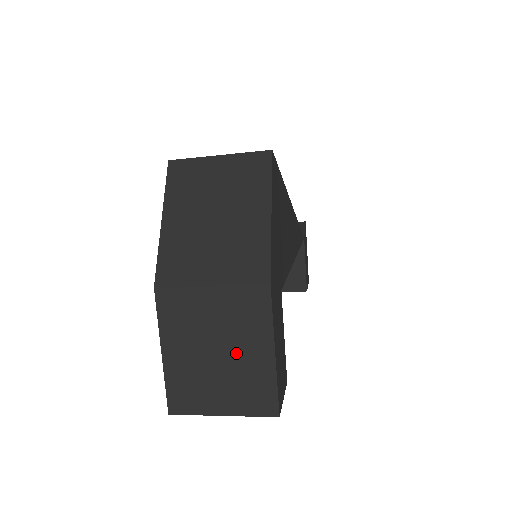
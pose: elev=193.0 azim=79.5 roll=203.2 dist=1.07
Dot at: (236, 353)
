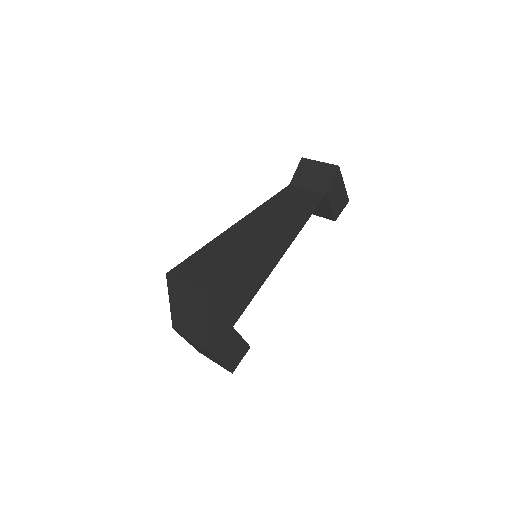
Dot at: (209, 355)
